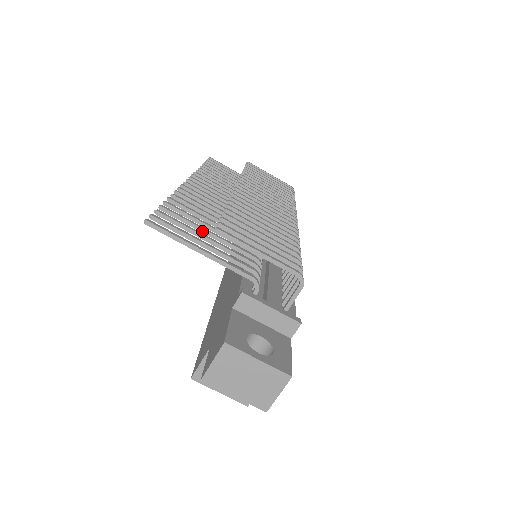
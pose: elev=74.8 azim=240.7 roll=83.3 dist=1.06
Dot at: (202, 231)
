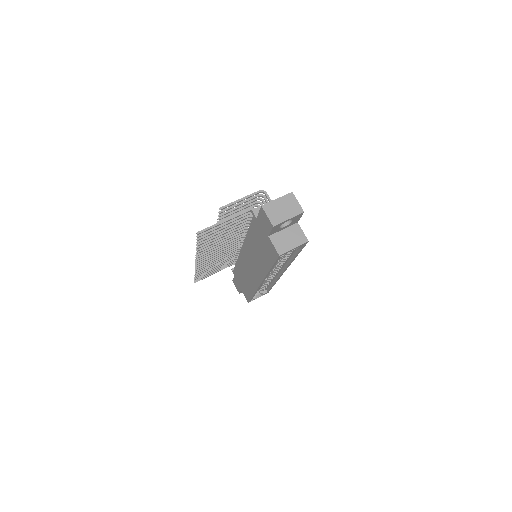
Dot at: (219, 232)
